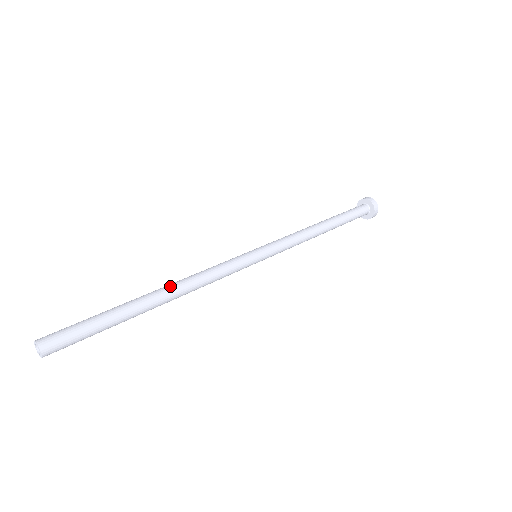
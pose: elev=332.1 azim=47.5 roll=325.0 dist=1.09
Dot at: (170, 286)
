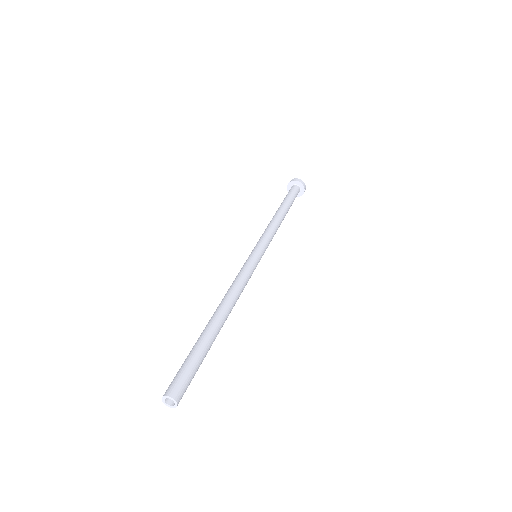
Dot at: (229, 309)
